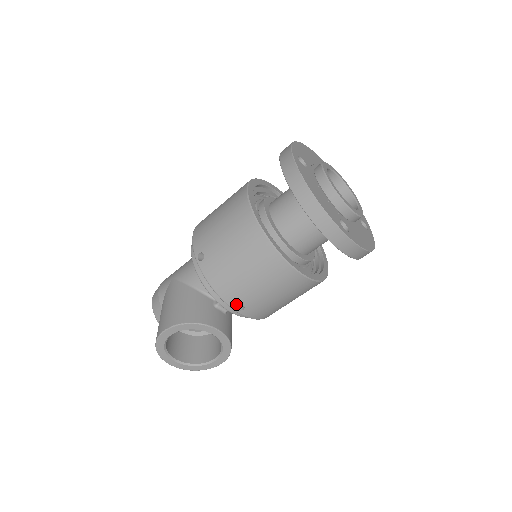
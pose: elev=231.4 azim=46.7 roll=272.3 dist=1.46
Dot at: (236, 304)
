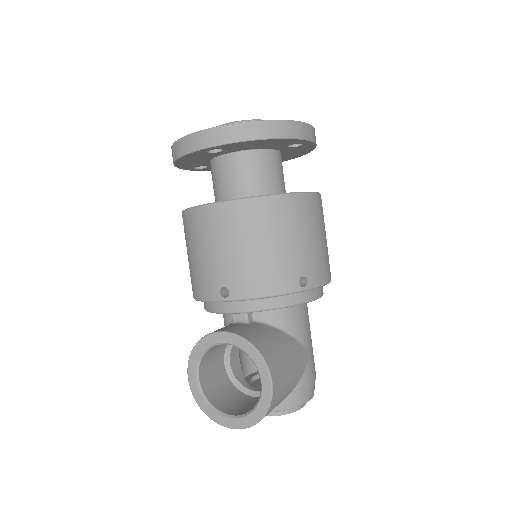
Dot at: (218, 292)
